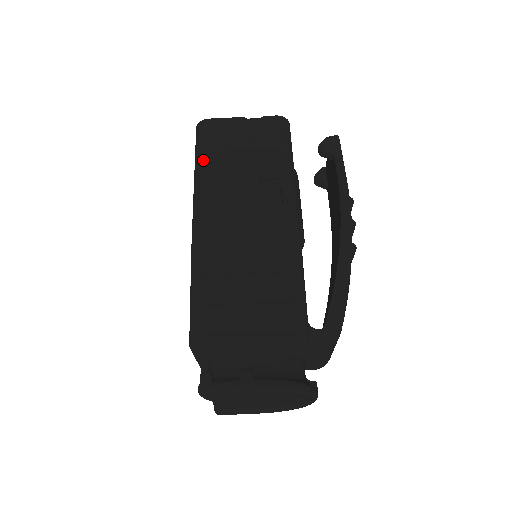
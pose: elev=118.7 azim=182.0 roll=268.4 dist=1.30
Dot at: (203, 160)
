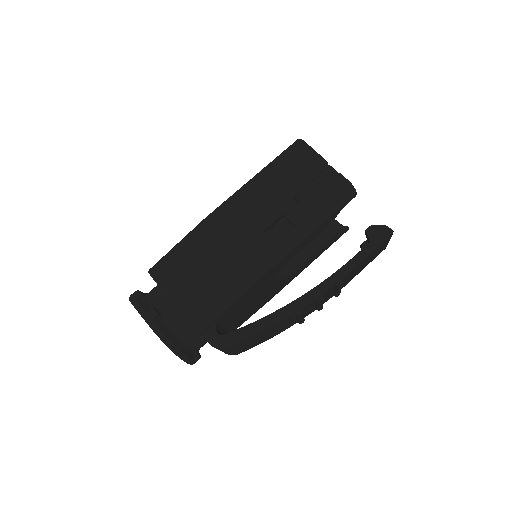
Dot at: (268, 169)
